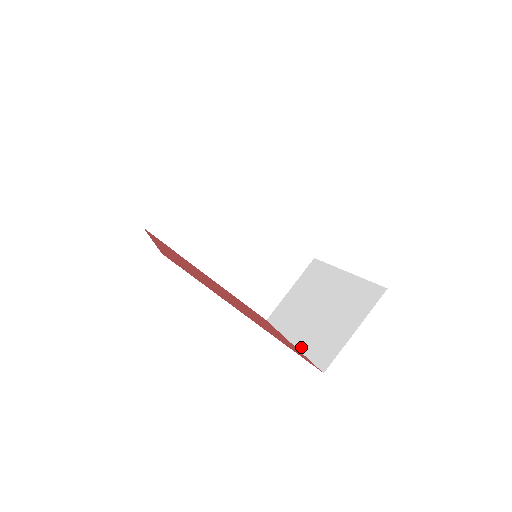
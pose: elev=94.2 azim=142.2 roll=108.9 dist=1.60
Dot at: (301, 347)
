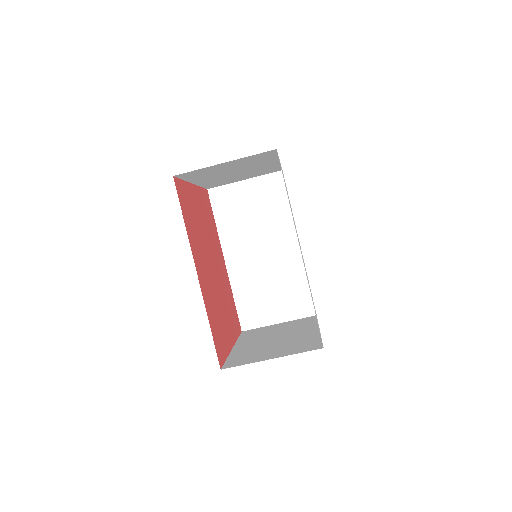
Dot at: (233, 352)
